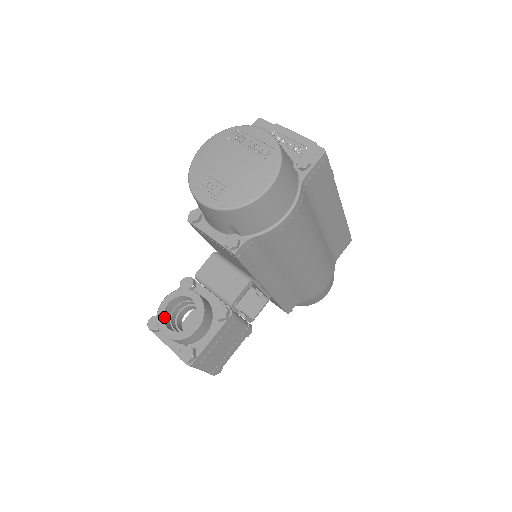
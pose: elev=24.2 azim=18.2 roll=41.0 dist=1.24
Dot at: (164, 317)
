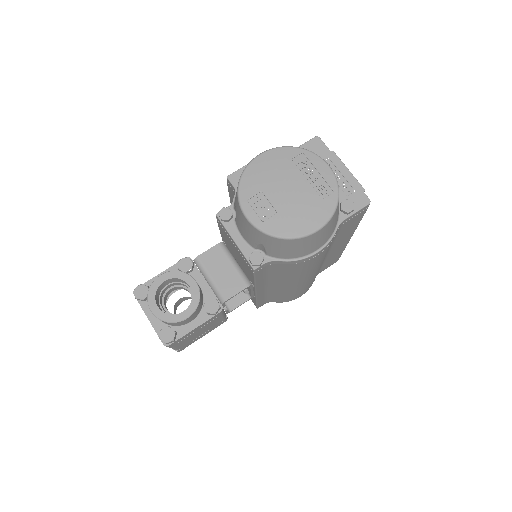
Dot at: (156, 293)
